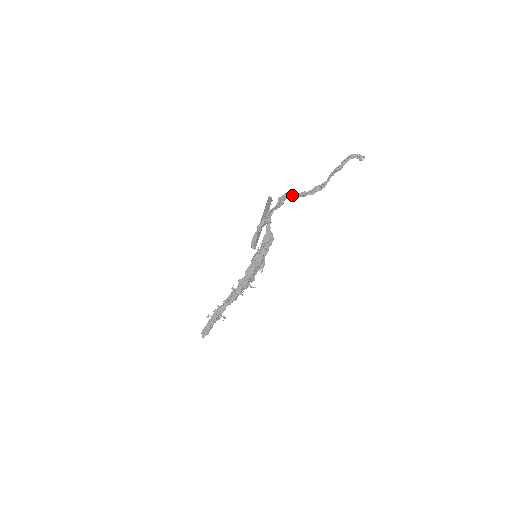
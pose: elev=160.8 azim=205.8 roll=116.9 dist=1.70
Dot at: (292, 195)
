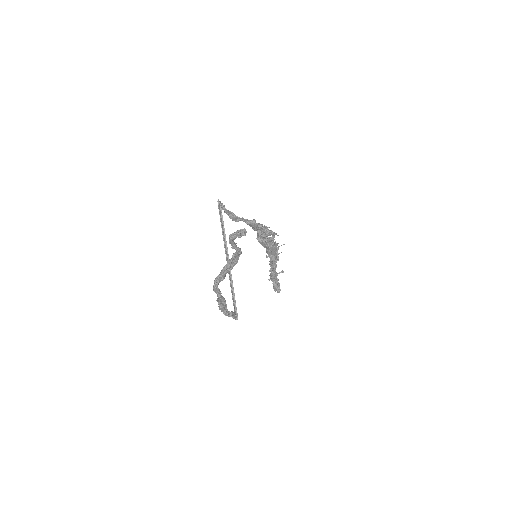
Dot at: (221, 277)
